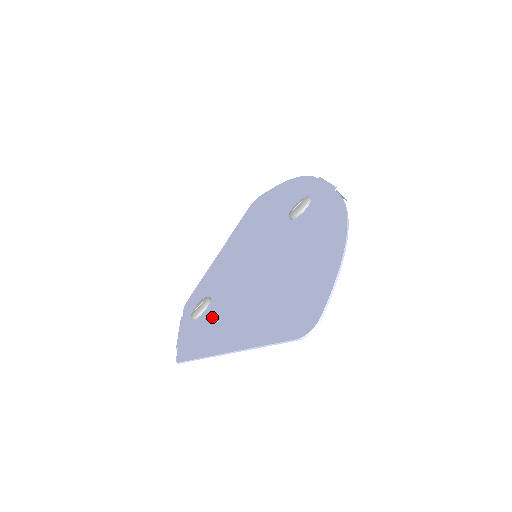
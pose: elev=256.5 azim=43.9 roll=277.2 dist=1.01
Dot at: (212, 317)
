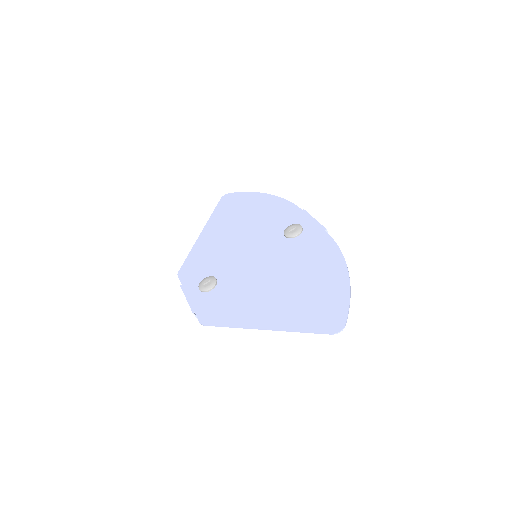
Dot at: (228, 296)
